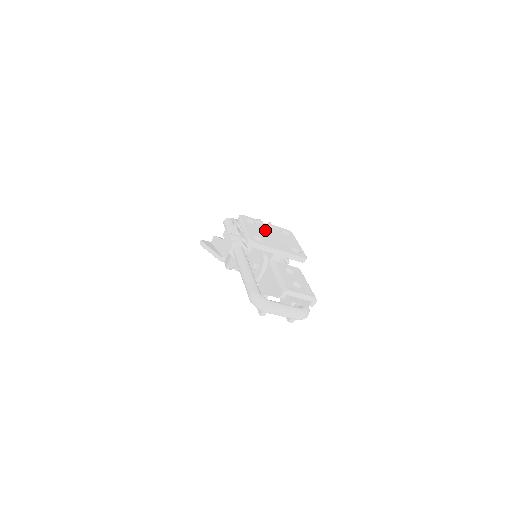
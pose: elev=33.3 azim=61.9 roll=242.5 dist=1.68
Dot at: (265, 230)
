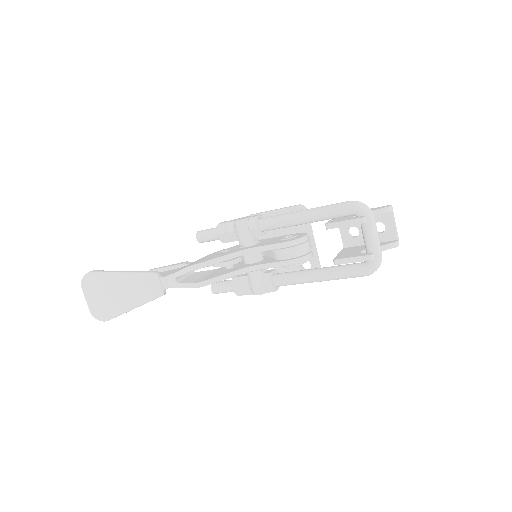
Dot at: occluded
